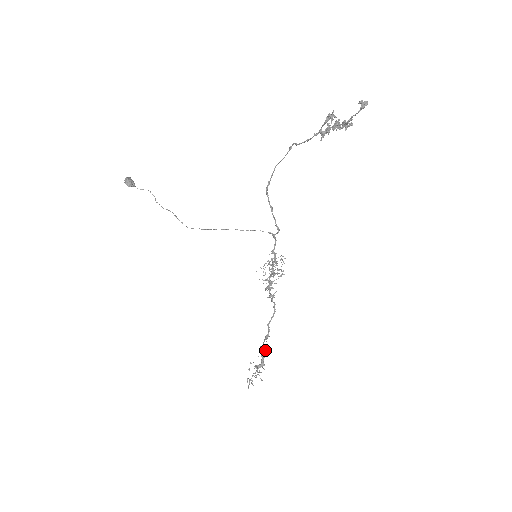
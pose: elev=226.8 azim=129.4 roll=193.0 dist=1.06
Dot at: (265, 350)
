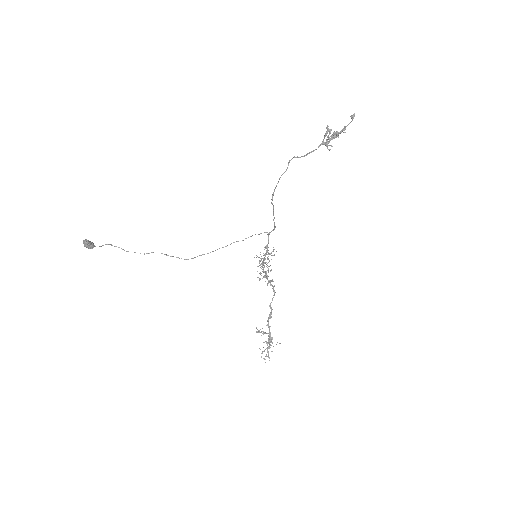
Dot at: occluded
